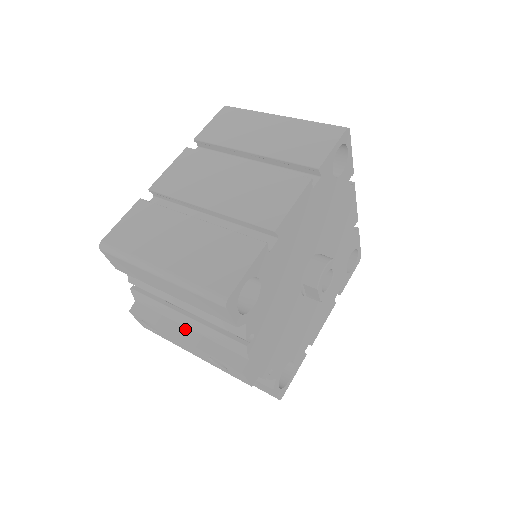
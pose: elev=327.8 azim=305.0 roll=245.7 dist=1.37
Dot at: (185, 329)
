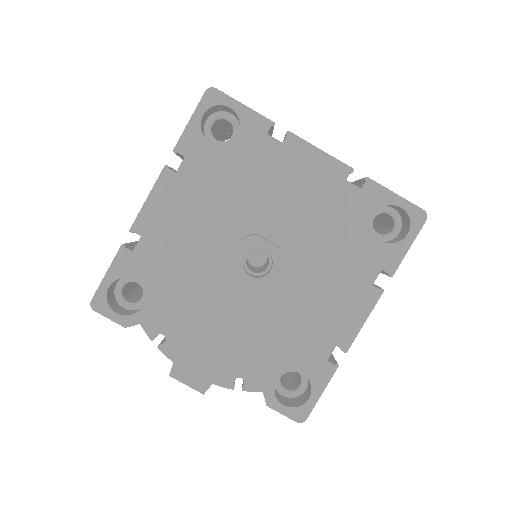
Dot at: occluded
